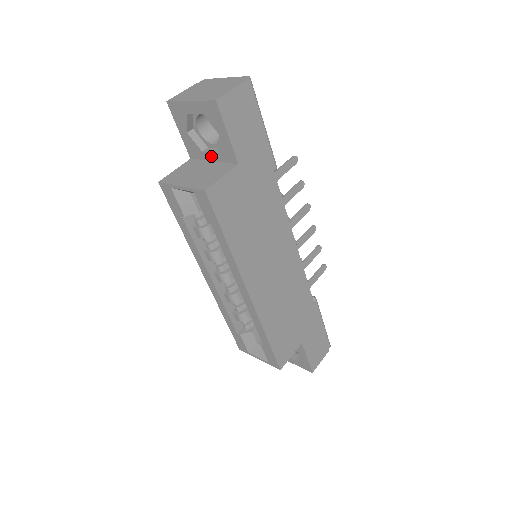
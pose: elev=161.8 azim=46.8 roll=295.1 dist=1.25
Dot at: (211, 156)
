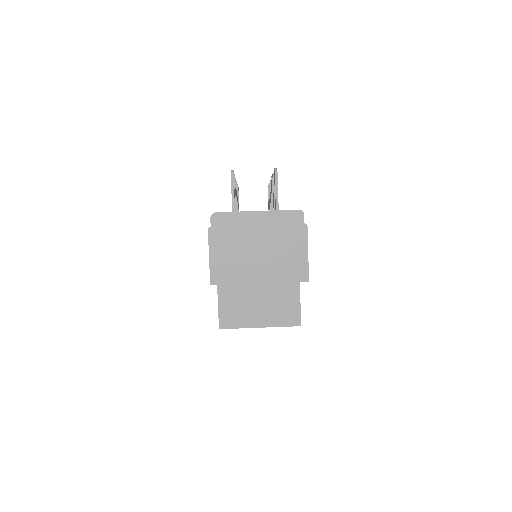
Dot at: occluded
